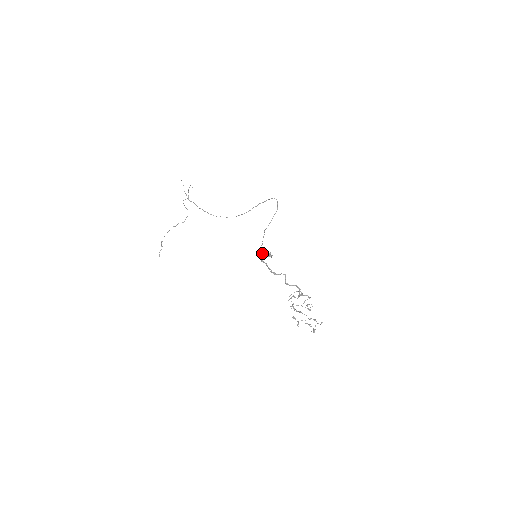
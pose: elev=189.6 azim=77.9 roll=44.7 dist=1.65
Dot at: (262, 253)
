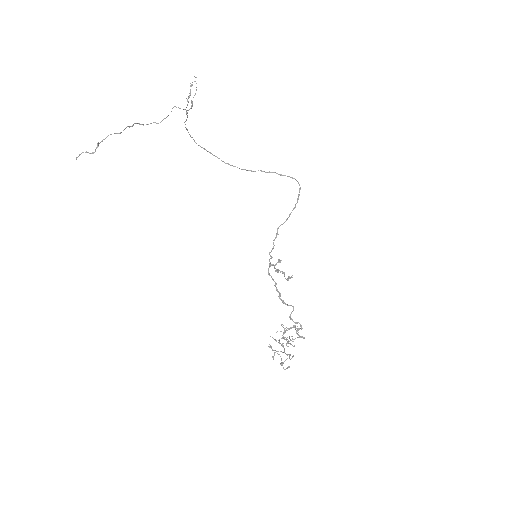
Dot at: (274, 265)
